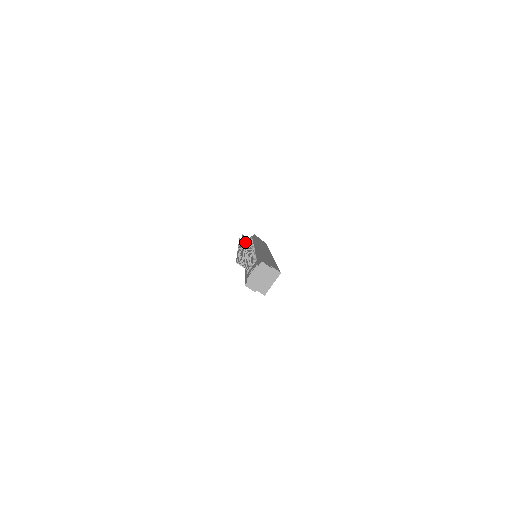
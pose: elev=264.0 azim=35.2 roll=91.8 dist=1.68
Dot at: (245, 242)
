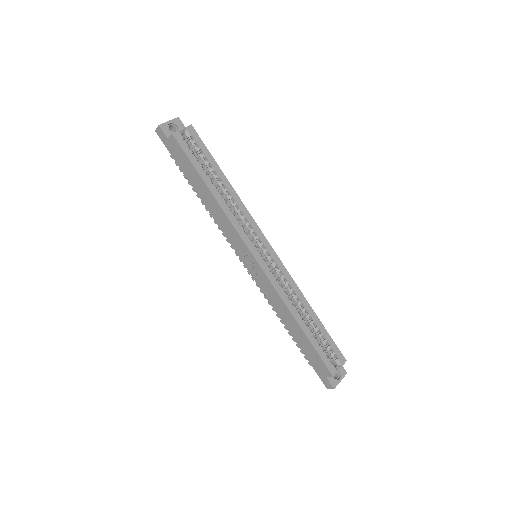
Dot at: occluded
